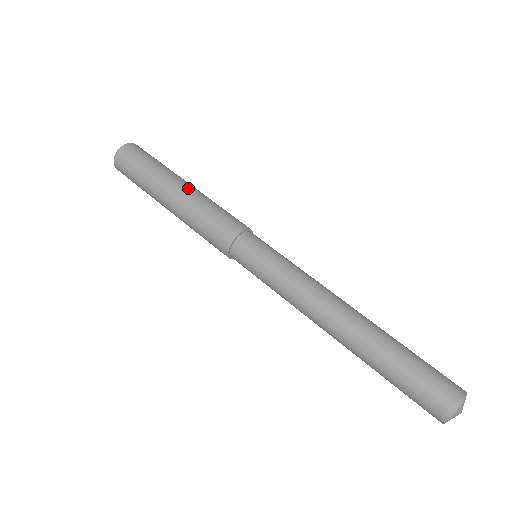
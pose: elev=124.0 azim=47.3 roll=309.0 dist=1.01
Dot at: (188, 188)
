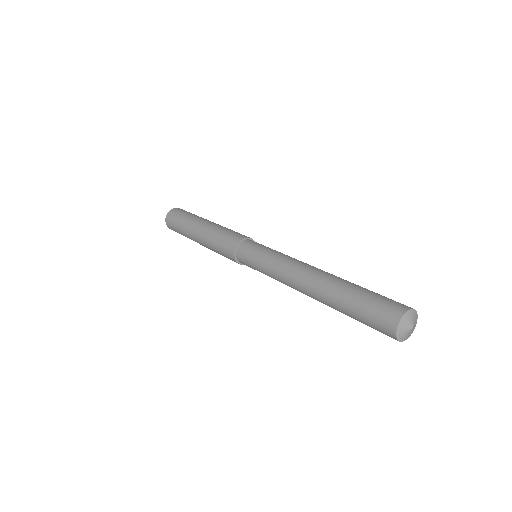
Dot at: (204, 227)
